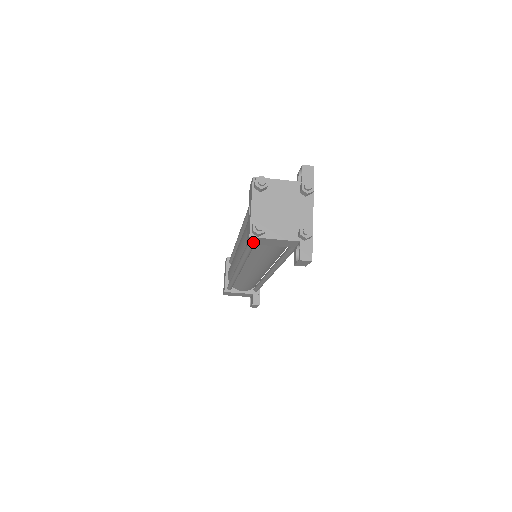
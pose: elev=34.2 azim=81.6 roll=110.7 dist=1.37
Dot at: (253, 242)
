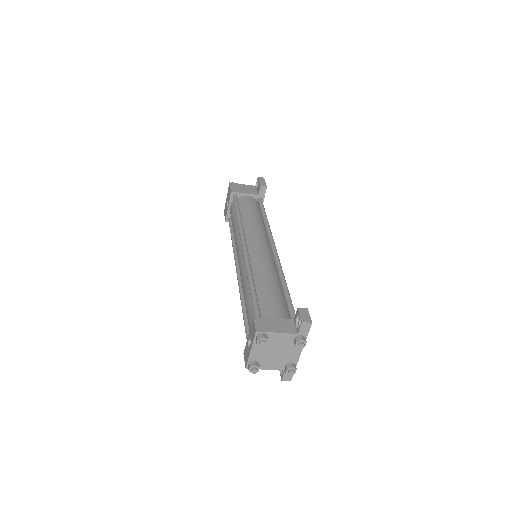
Dot at: occluded
